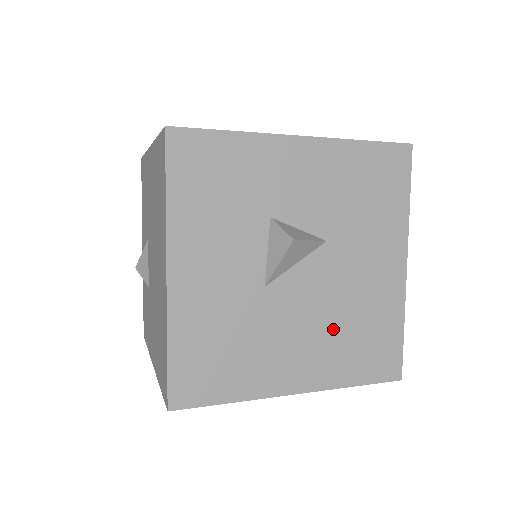
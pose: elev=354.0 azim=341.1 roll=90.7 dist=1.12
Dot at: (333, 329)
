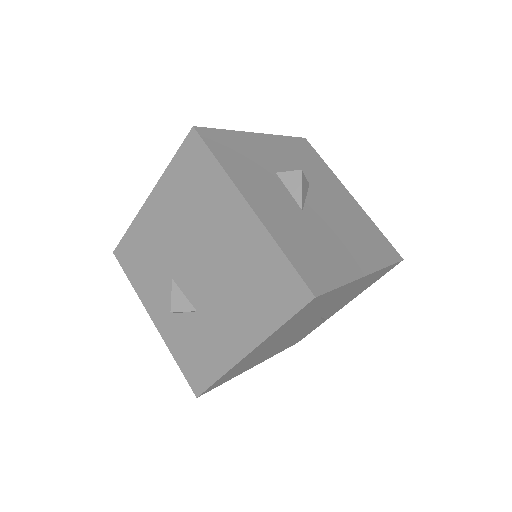
Dot at: (351, 233)
